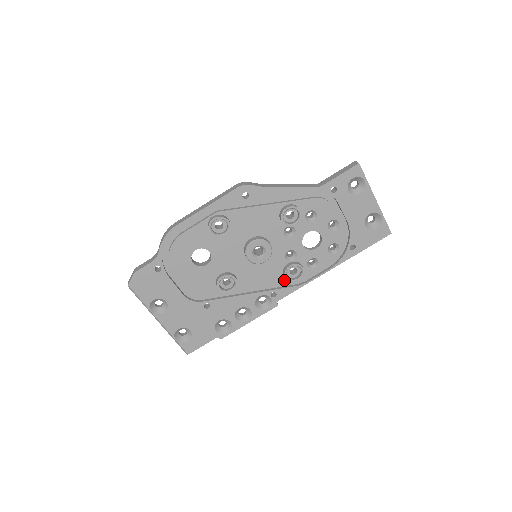
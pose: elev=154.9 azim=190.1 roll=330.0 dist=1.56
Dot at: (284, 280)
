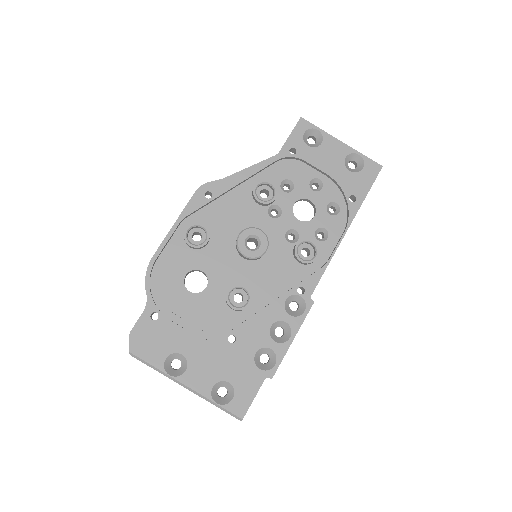
Dot at: (302, 268)
